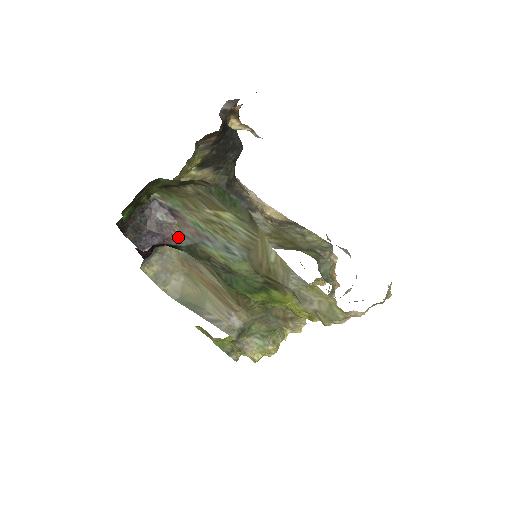
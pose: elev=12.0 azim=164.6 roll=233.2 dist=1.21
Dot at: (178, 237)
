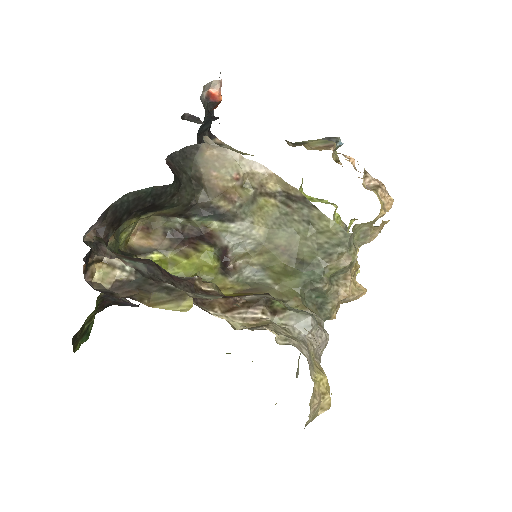
Dot at: occluded
